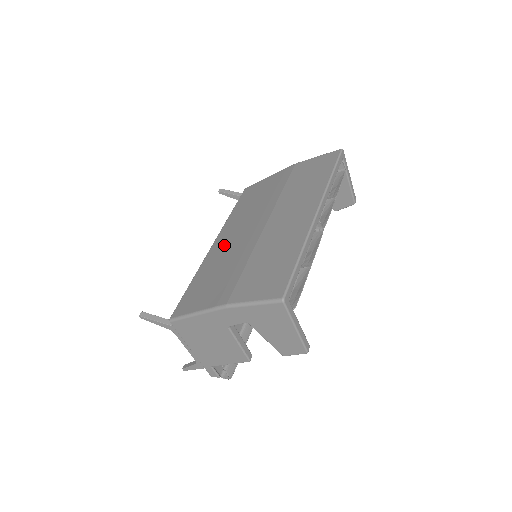
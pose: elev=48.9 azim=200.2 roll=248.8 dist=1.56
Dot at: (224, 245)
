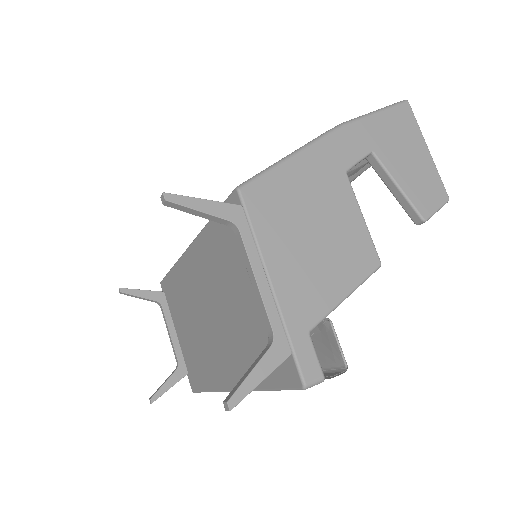
Dot at: occluded
